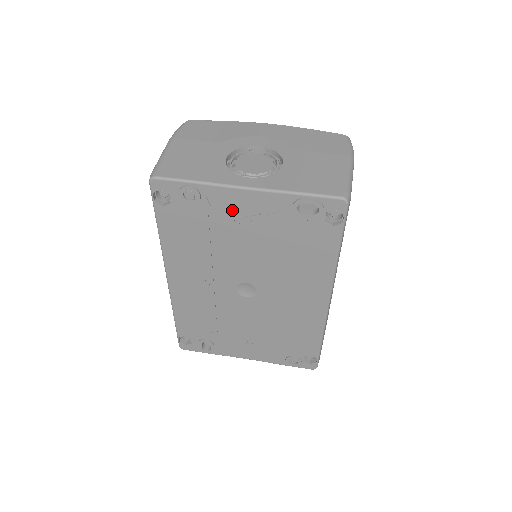
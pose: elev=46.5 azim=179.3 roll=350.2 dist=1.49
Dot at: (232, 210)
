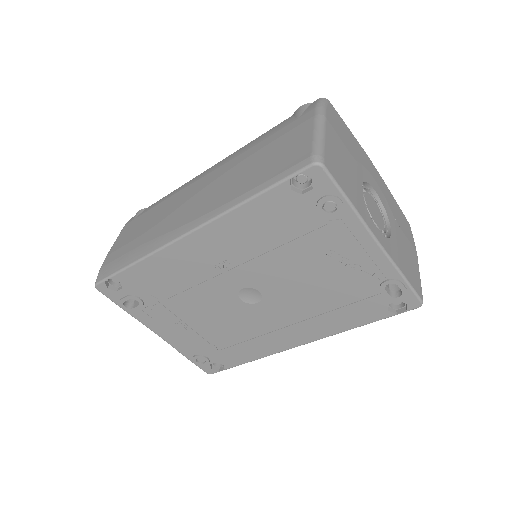
Dot at: (342, 244)
